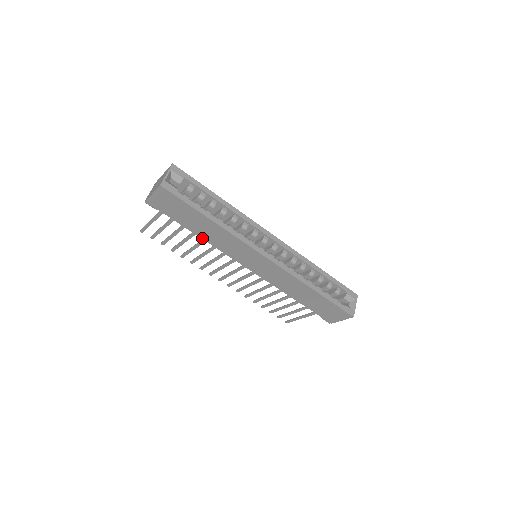
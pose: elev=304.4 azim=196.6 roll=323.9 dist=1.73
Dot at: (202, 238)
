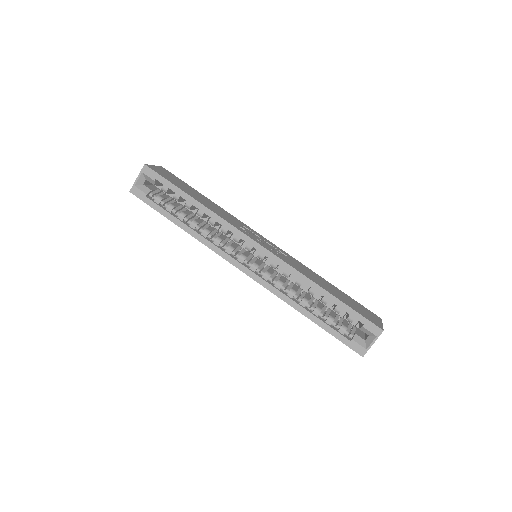
Dot at: occluded
